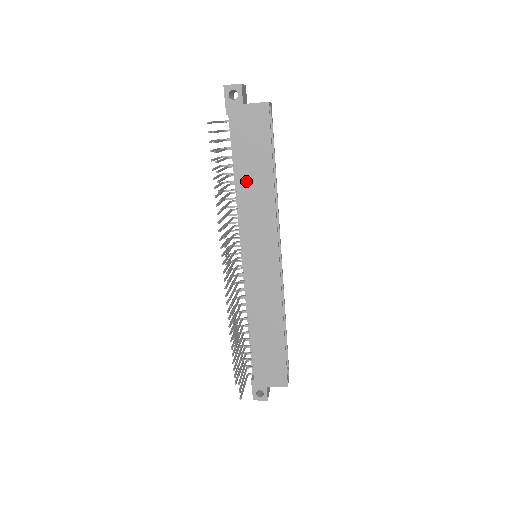
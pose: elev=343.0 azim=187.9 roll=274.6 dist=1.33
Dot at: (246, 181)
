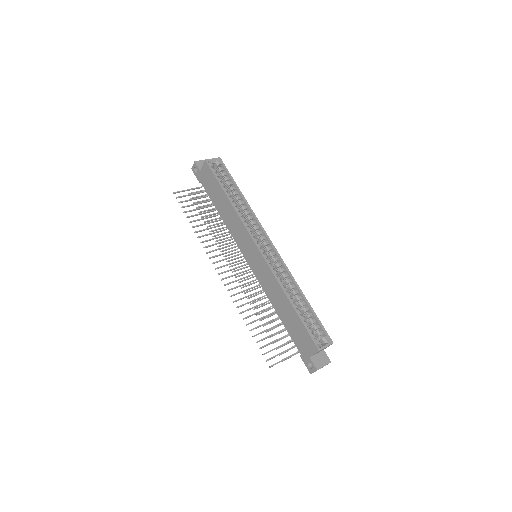
Dot at: (222, 212)
